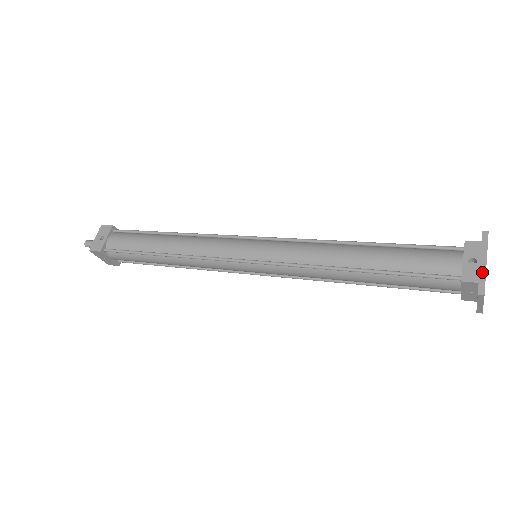
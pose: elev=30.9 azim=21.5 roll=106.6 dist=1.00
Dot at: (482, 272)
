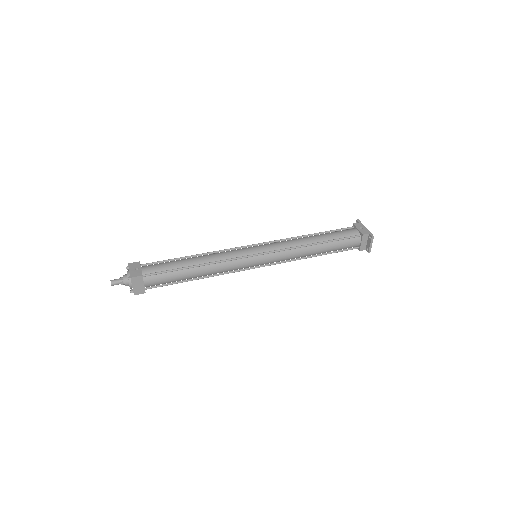
Dot at: (367, 230)
